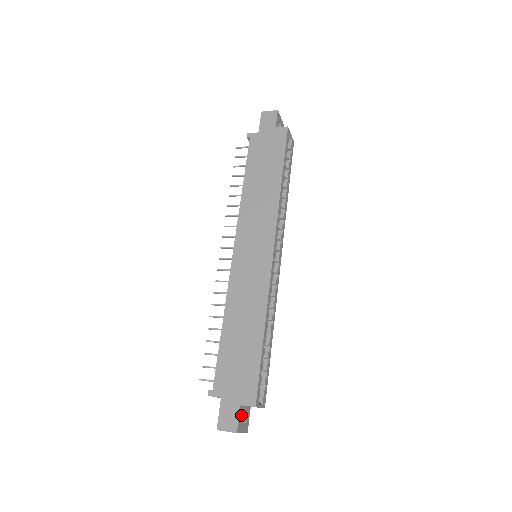
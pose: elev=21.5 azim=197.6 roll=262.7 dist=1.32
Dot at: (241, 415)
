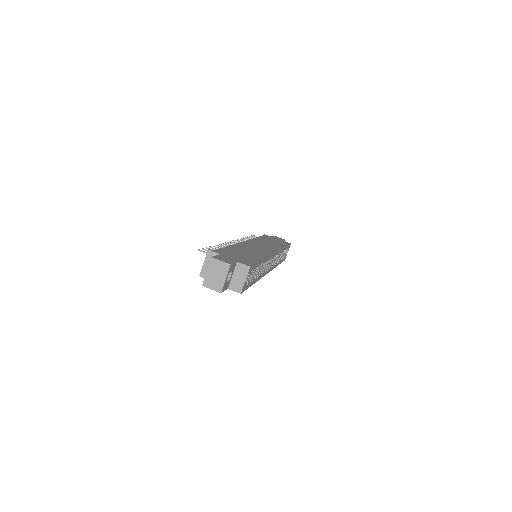
Dot at: (233, 268)
